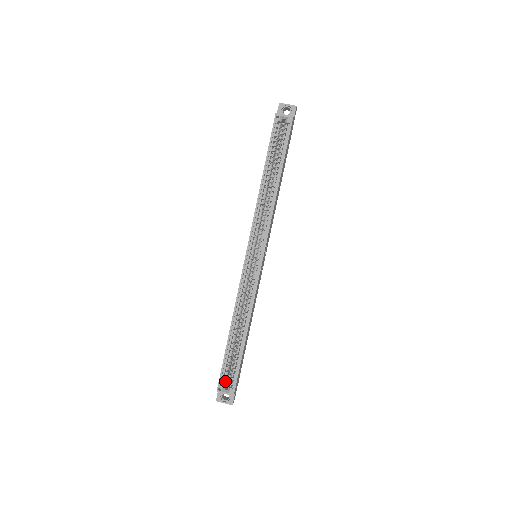
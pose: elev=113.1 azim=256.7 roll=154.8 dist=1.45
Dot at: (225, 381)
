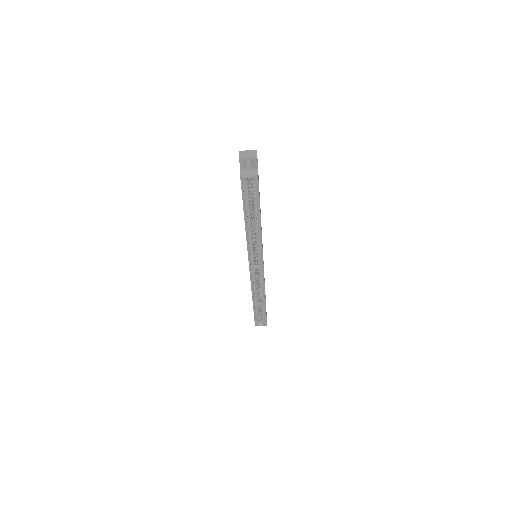
Dot at: (259, 321)
